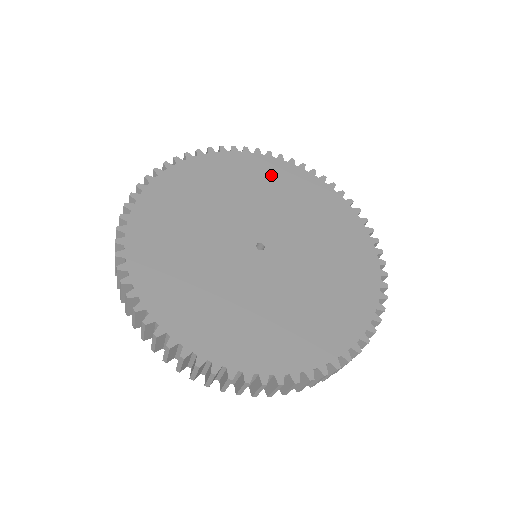
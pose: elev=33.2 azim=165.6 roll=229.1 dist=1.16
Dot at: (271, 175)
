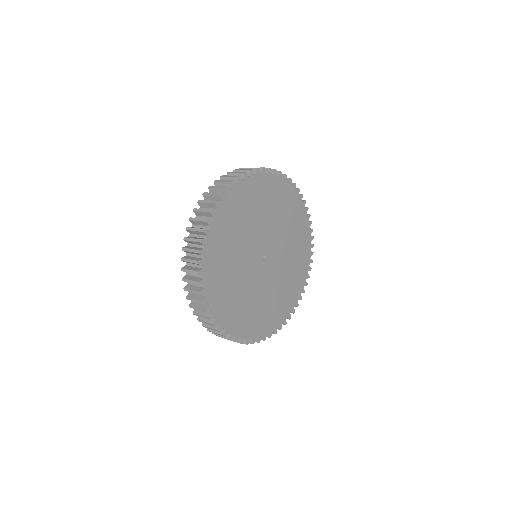
Dot at: (248, 199)
